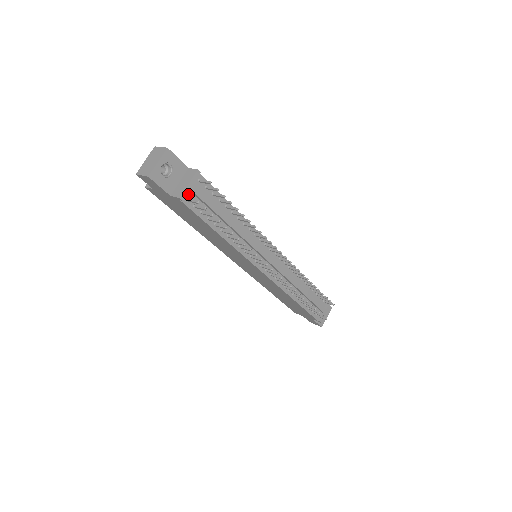
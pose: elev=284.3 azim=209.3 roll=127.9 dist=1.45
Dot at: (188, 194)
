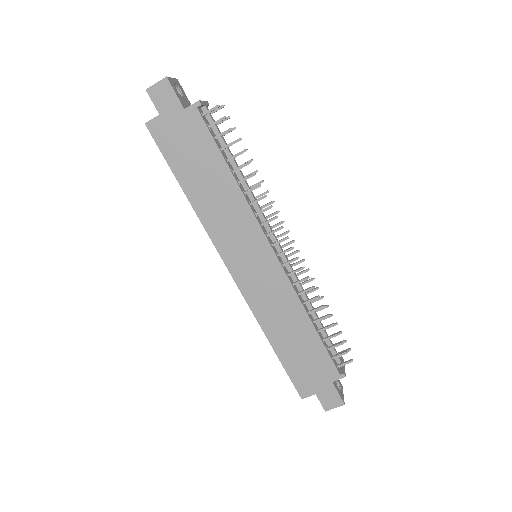
Dot at: (202, 112)
